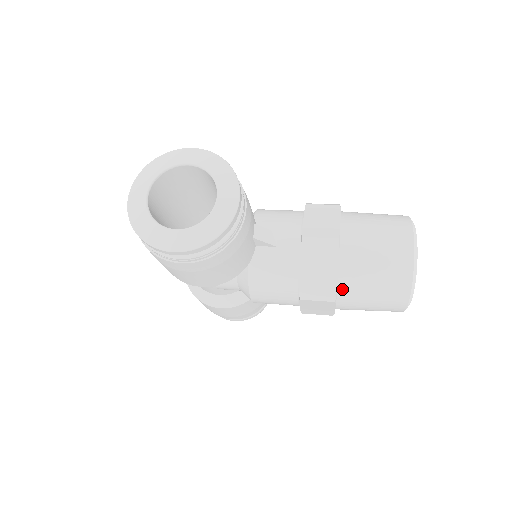
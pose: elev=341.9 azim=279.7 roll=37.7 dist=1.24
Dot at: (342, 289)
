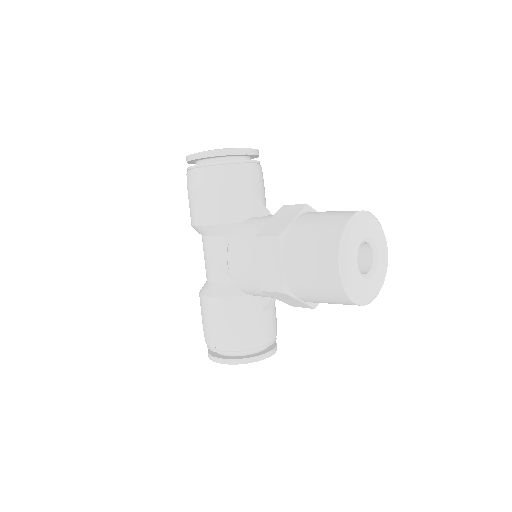
Dot at: (290, 233)
